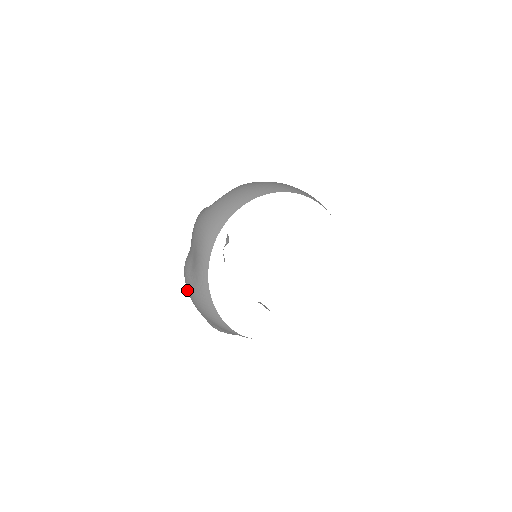
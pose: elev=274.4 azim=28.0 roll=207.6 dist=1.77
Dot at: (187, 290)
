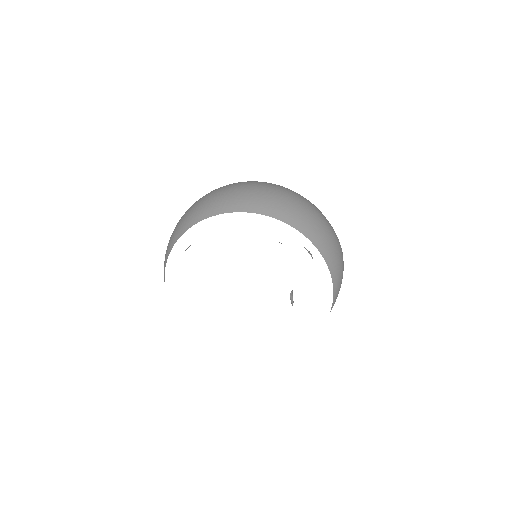
Dot at: occluded
